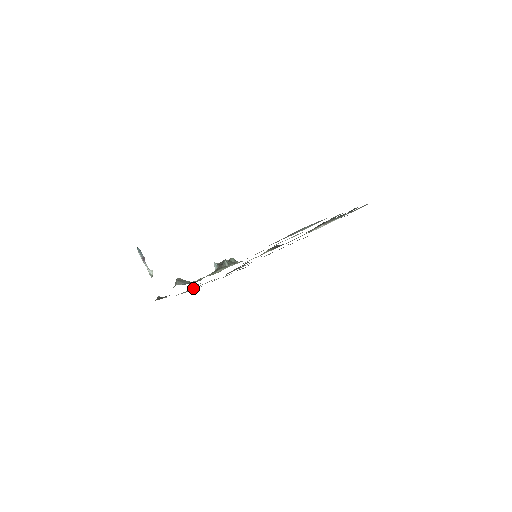
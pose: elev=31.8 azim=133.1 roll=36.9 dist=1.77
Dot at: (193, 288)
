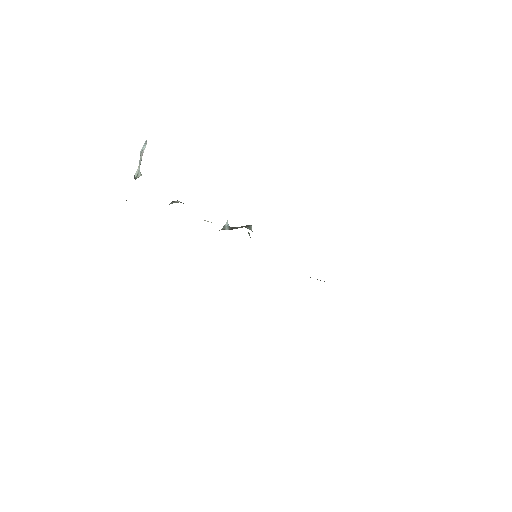
Dot at: occluded
